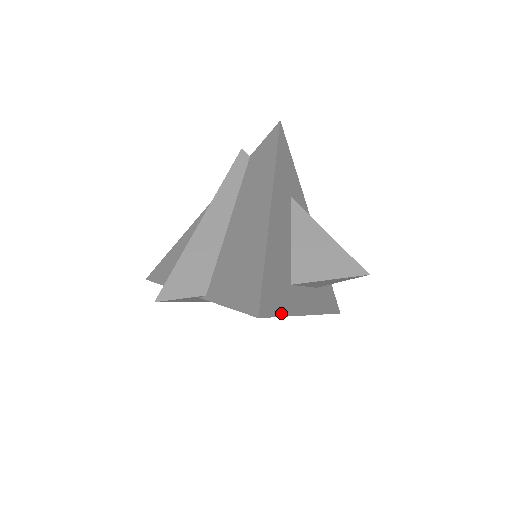
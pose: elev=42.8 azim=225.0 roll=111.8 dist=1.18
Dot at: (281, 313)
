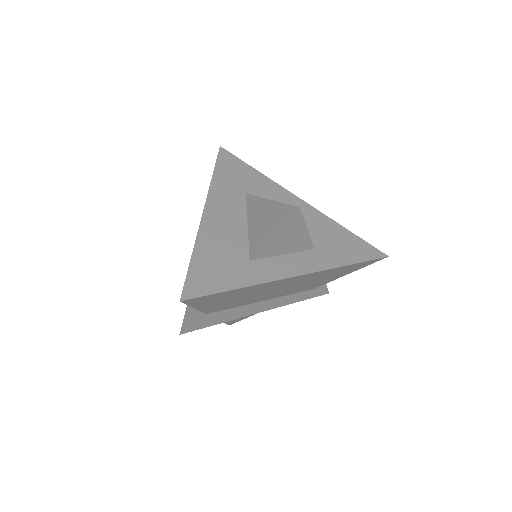
Dot at: (228, 288)
